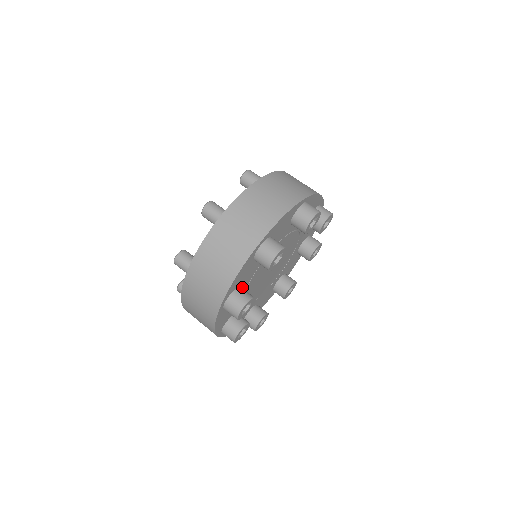
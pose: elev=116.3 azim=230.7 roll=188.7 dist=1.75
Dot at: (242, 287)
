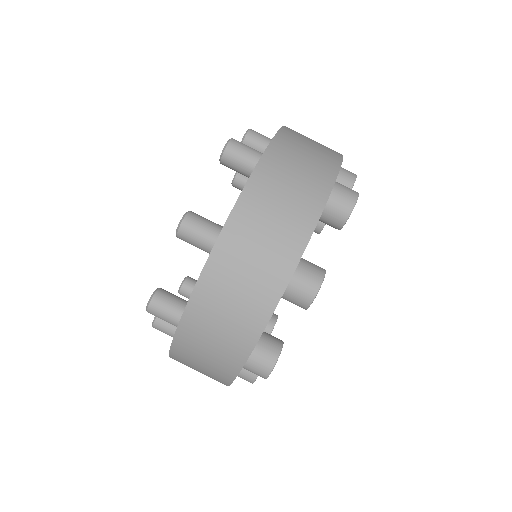
Dot at: occluded
